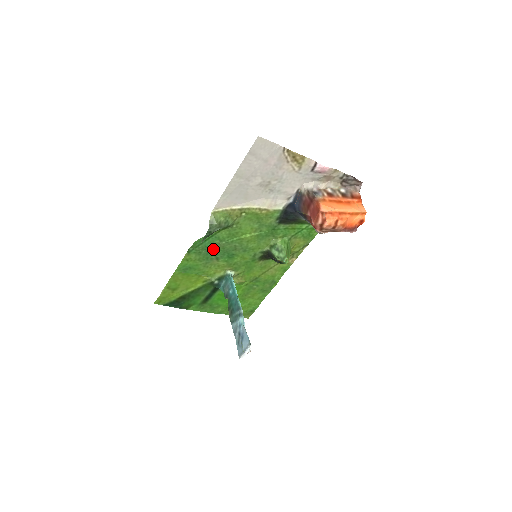
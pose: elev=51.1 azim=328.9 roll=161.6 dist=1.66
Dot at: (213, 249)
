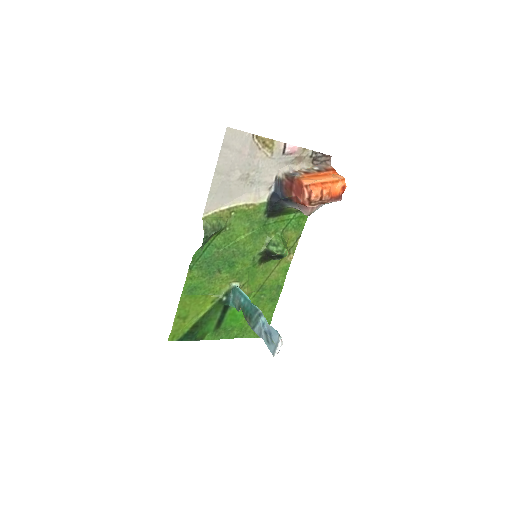
Dot at: (213, 260)
